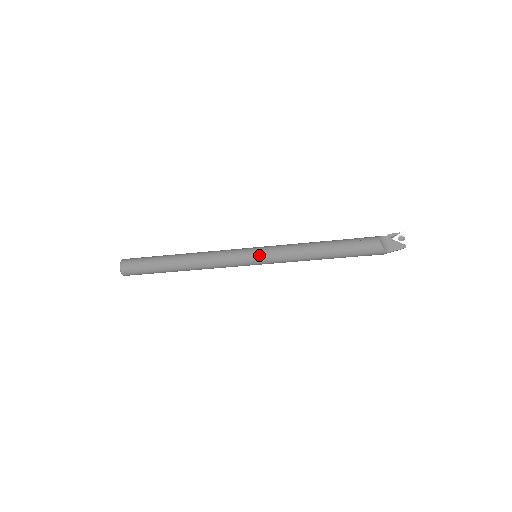
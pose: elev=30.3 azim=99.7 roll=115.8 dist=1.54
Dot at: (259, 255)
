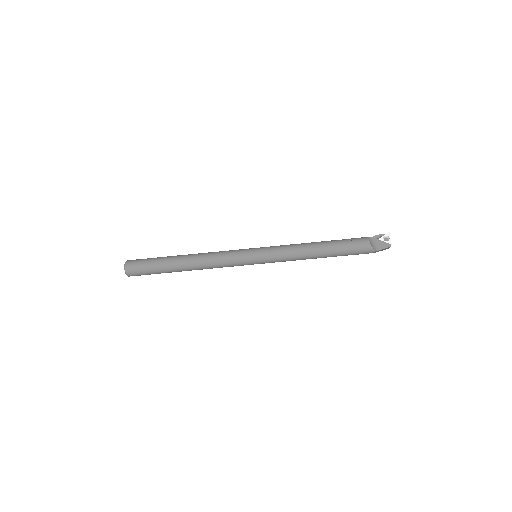
Dot at: (260, 254)
